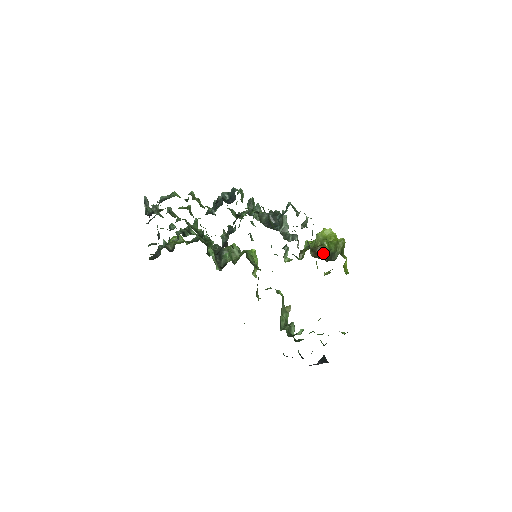
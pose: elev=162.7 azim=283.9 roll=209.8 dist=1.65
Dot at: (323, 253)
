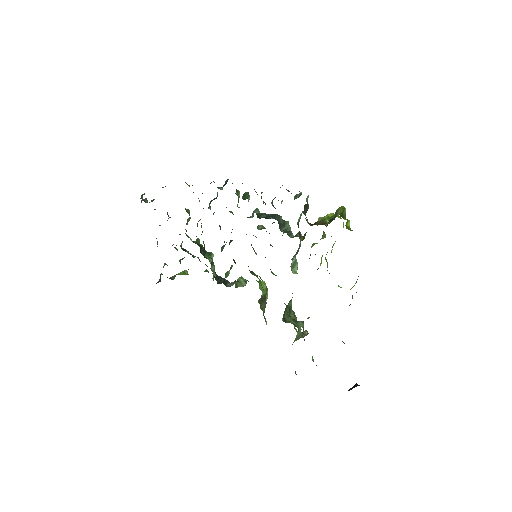
Dot at: (323, 224)
